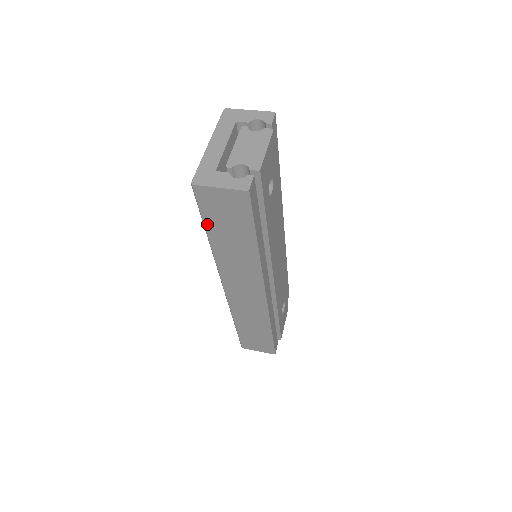
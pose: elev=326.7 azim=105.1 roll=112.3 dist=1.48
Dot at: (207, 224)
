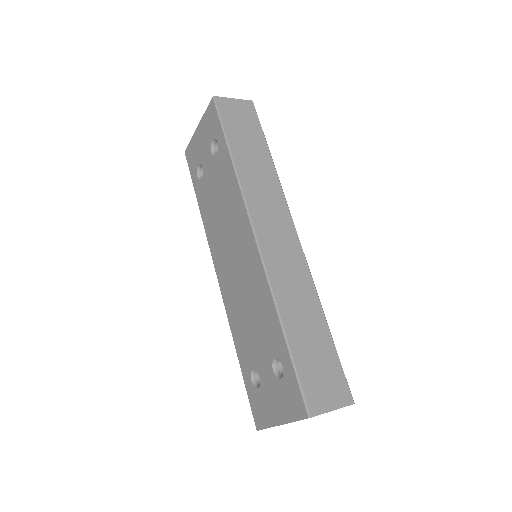
Dot at: (228, 135)
